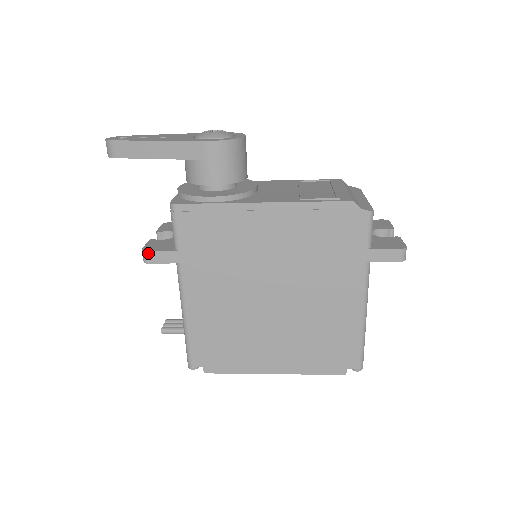
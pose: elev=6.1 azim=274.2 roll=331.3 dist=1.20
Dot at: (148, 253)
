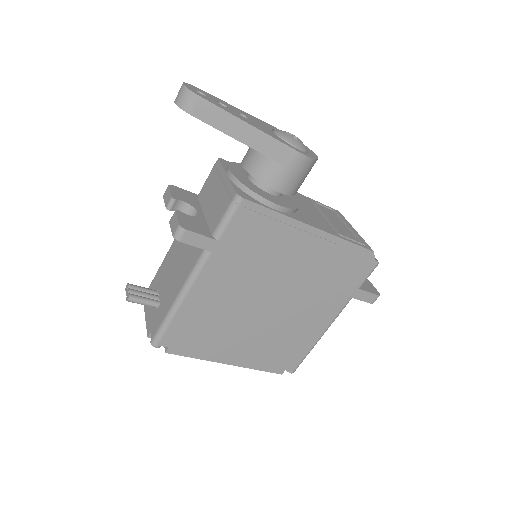
Dot at: (187, 232)
